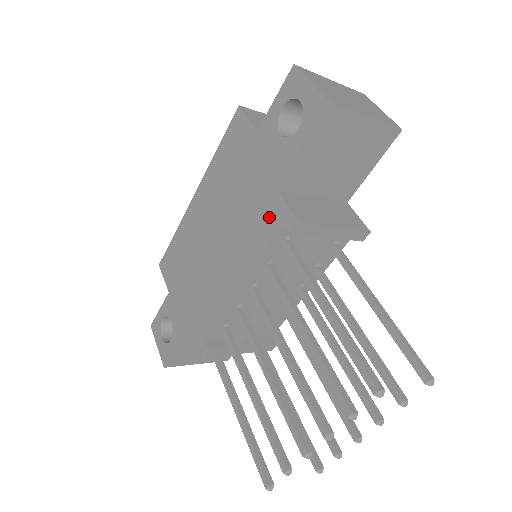
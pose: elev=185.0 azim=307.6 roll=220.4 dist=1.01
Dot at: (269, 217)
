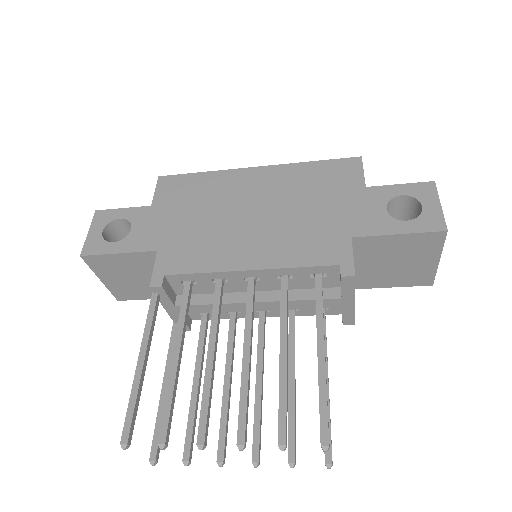
Dot at: (328, 249)
